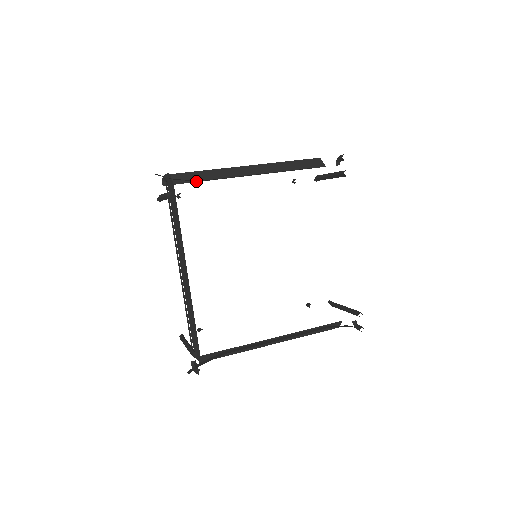
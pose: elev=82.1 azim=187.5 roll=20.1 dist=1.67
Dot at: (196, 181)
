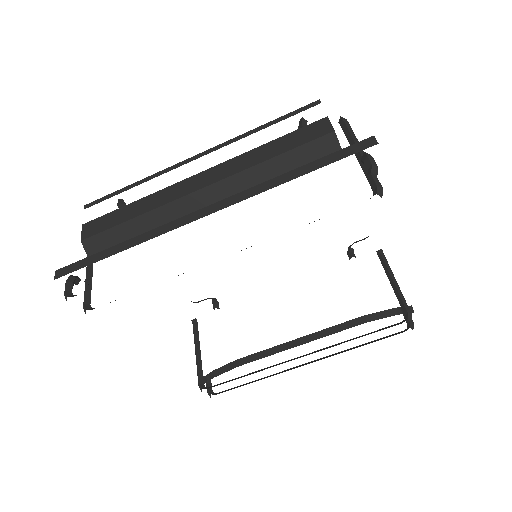
Dot at: occluded
